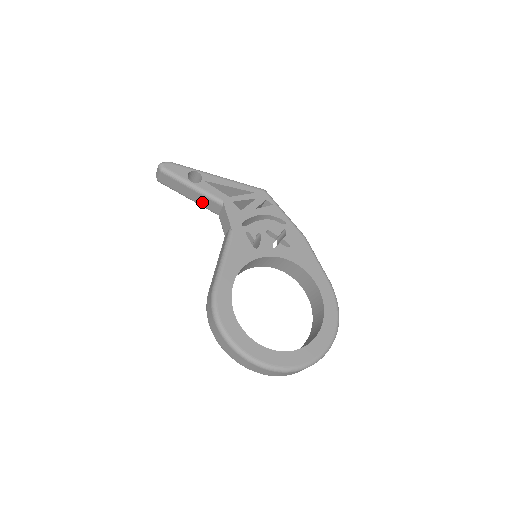
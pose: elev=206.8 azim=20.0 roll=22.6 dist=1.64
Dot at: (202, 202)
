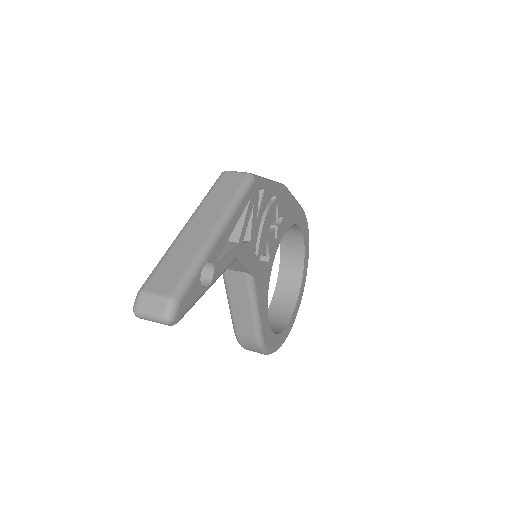
Dot at: occluded
